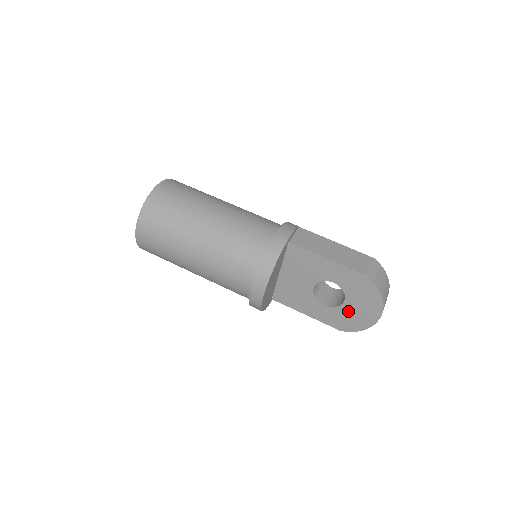
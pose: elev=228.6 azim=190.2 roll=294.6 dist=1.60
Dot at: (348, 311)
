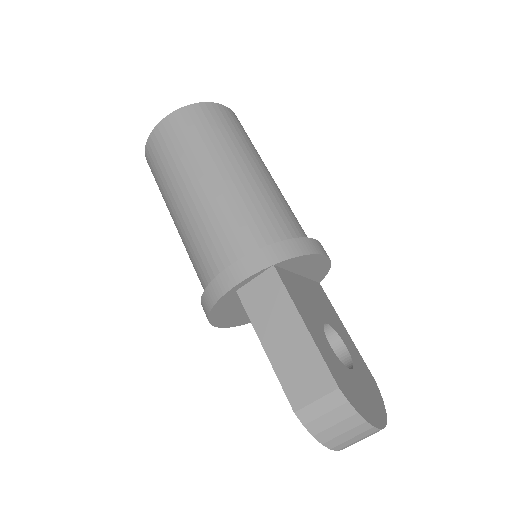
Dot at: occluded
